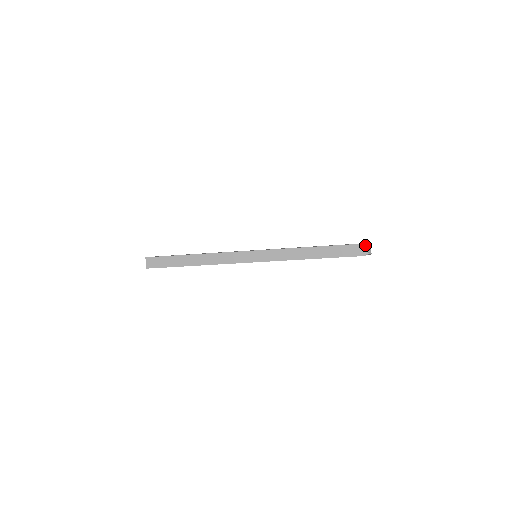
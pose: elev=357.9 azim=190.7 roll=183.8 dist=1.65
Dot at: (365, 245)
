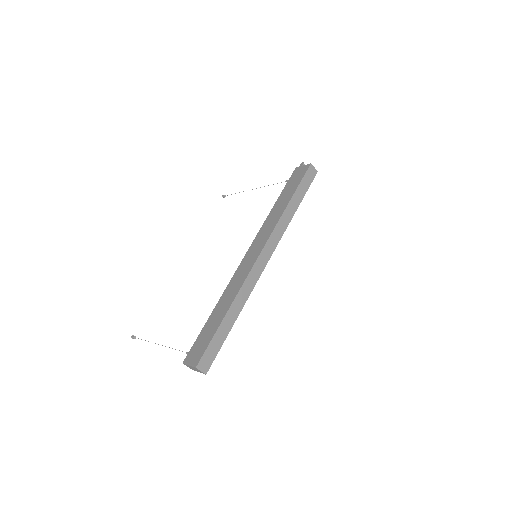
Dot at: occluded
